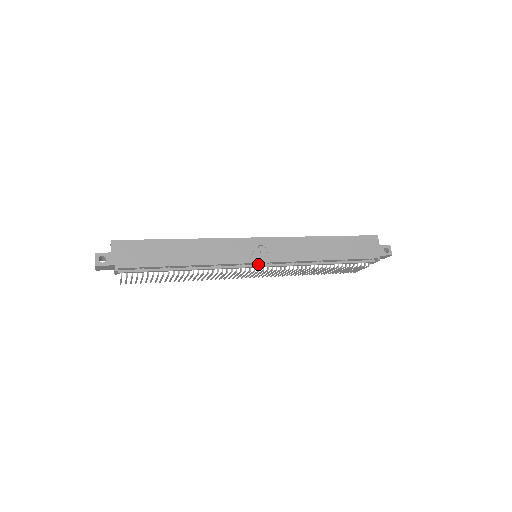
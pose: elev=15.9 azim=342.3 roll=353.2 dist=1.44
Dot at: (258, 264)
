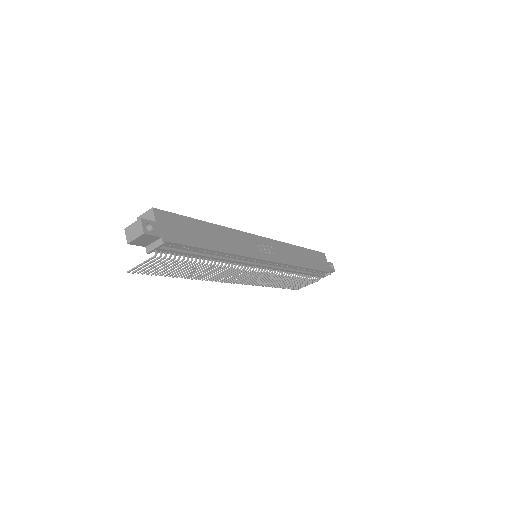
Dot at: (262, 263)
